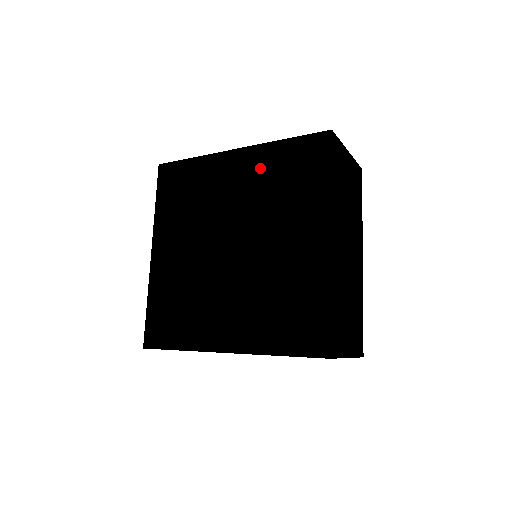
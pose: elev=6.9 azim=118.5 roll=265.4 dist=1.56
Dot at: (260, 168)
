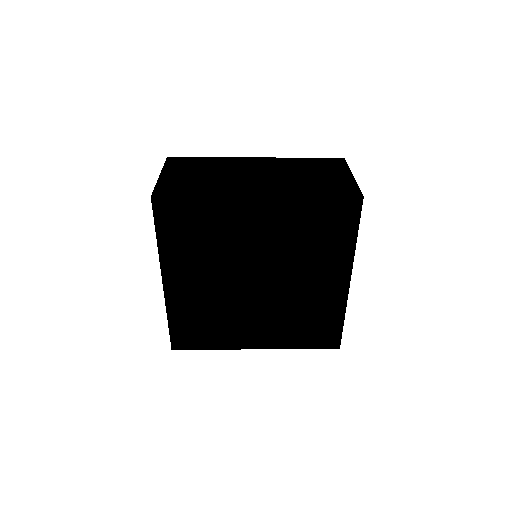
Dot at: (287, 220)
